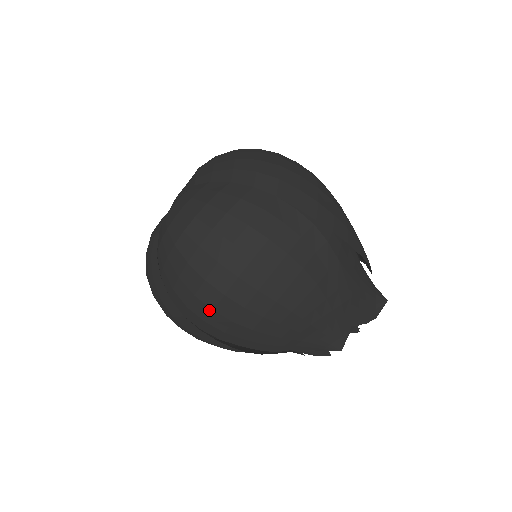
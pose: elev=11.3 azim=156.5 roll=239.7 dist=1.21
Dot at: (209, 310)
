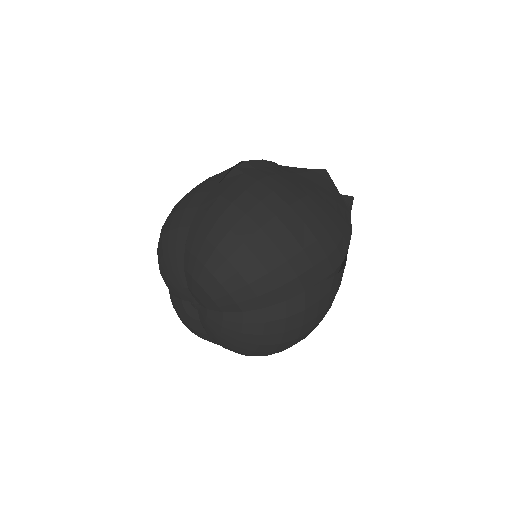
Dot at: occluded
